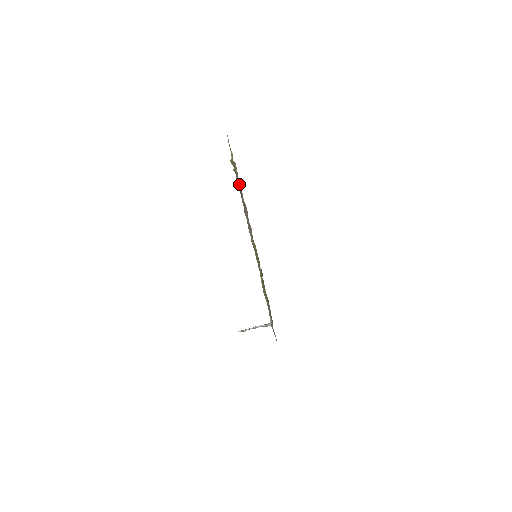
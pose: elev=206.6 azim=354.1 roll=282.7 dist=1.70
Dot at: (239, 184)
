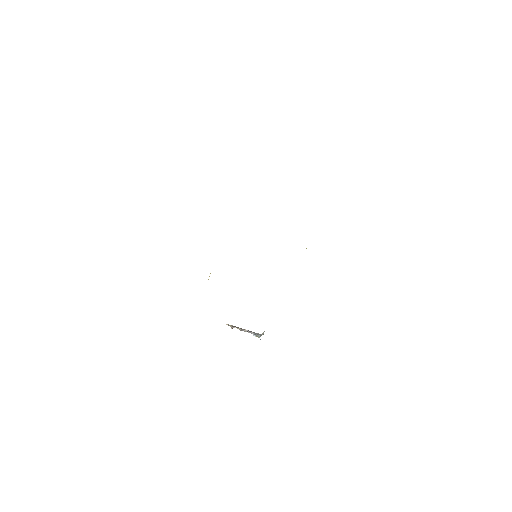
Dot at: occluded
